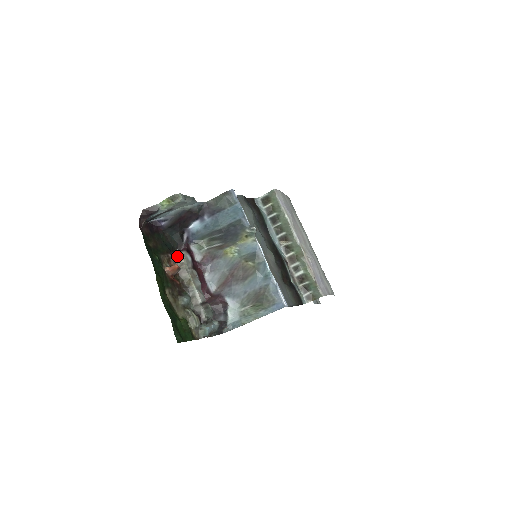
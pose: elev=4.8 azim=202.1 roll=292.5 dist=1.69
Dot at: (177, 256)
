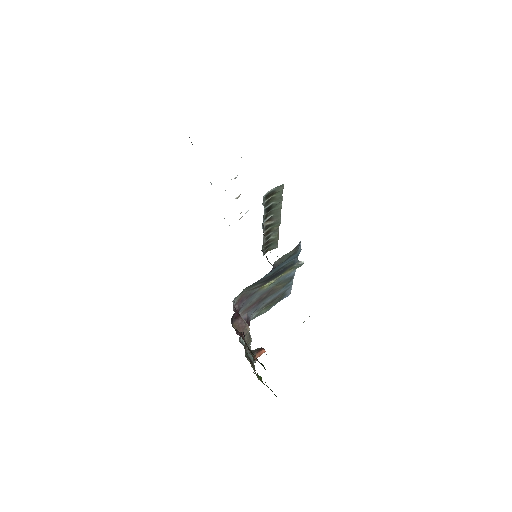
Dot at: occluded
